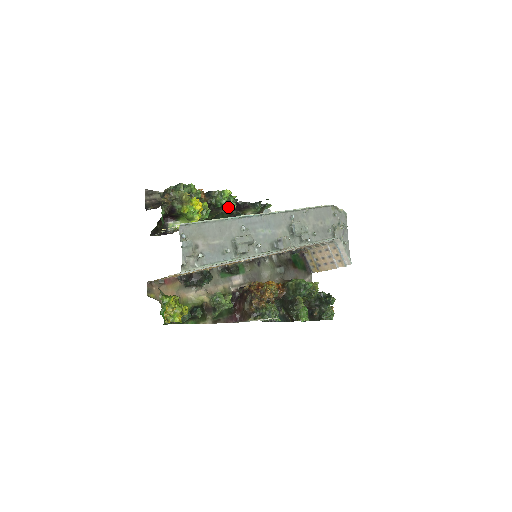
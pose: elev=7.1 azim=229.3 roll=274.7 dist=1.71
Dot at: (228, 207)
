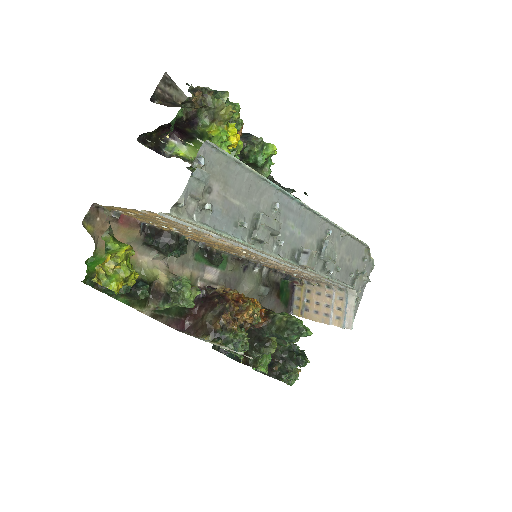
Dot at: (259, 170)
